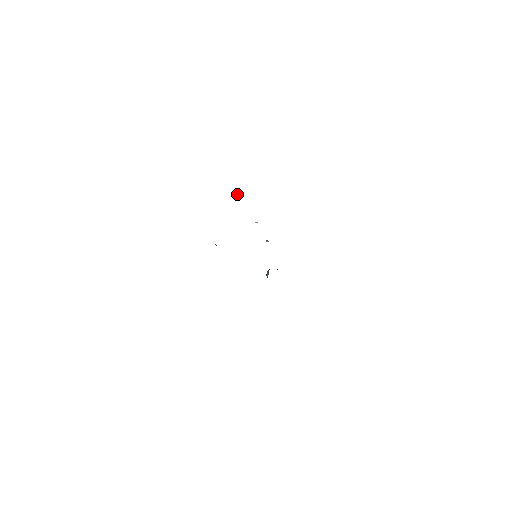
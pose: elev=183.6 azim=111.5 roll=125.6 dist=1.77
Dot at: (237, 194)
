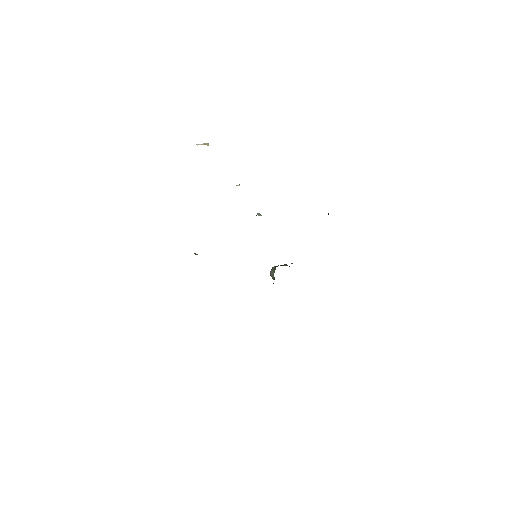
Dot at: (204, 143)
